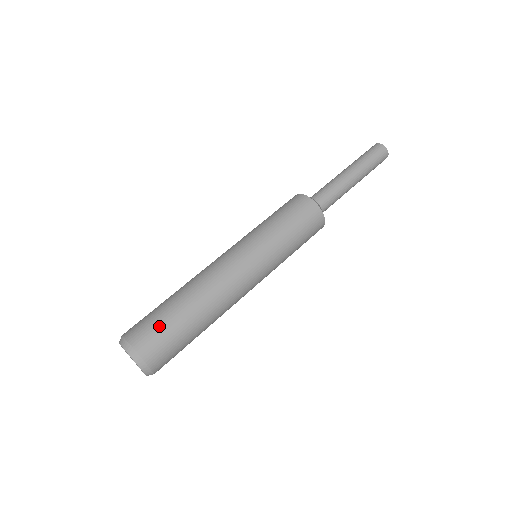
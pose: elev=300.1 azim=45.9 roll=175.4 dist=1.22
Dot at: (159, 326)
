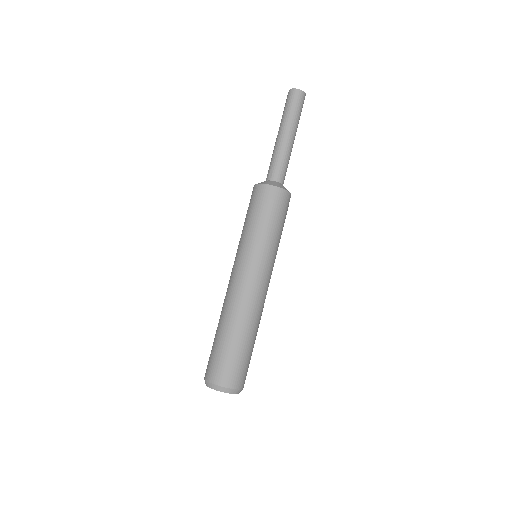
Dot at: (236, 362)
